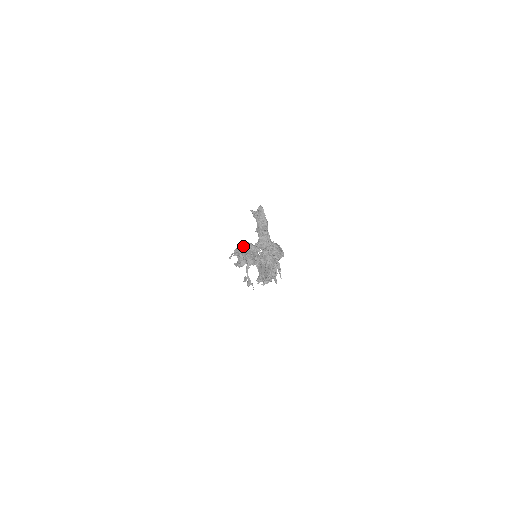
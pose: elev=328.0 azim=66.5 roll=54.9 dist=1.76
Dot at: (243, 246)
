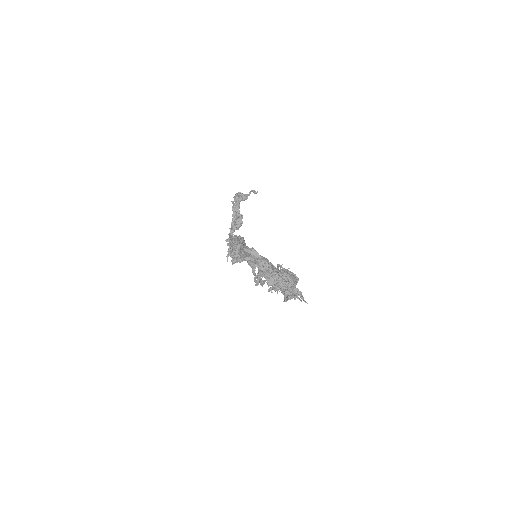
Dot at: (236, 249)
